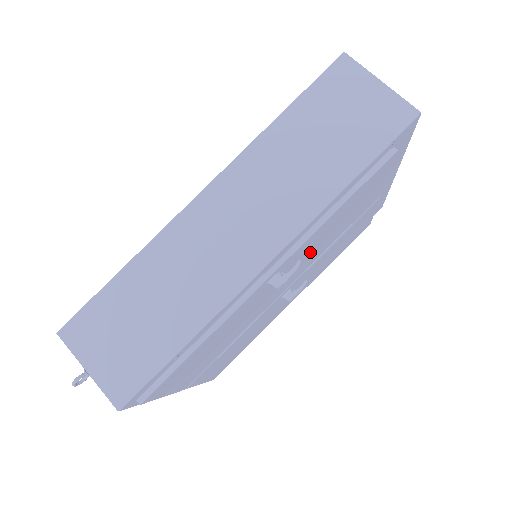
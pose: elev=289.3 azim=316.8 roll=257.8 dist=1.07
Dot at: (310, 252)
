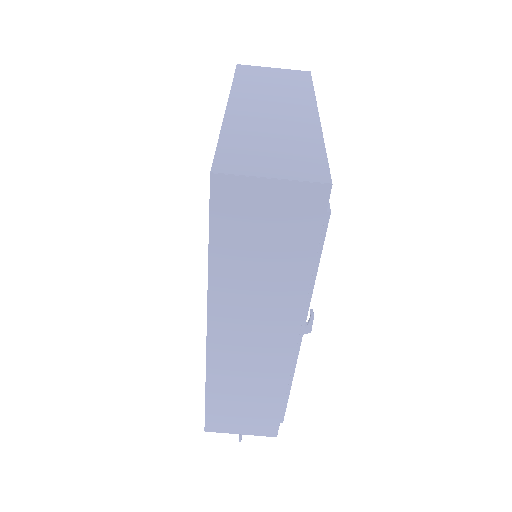
Dot at: occluded
